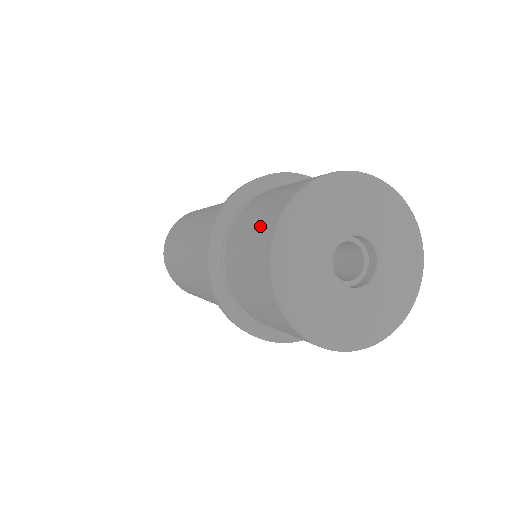
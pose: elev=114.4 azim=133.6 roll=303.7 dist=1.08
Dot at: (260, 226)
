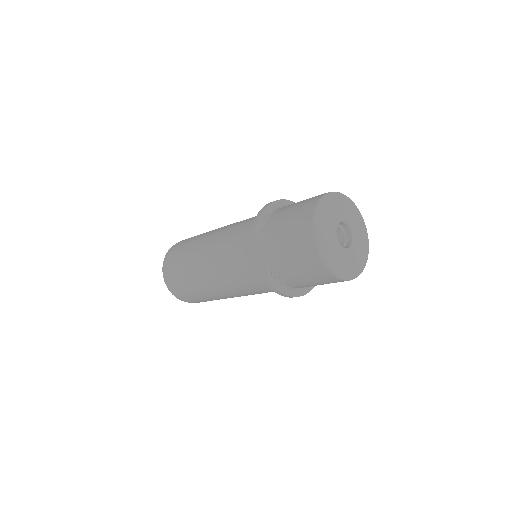
Dot at: (299, 213)
